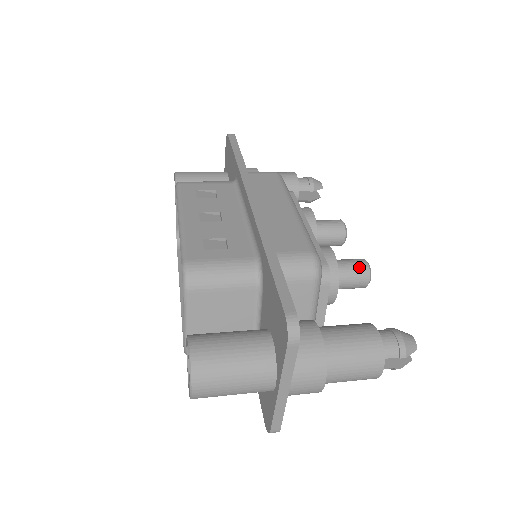
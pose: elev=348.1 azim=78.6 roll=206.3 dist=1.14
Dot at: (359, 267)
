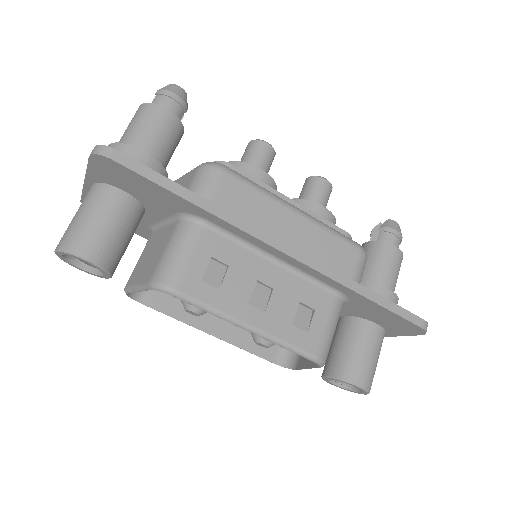
Dot at: (328, 191)
